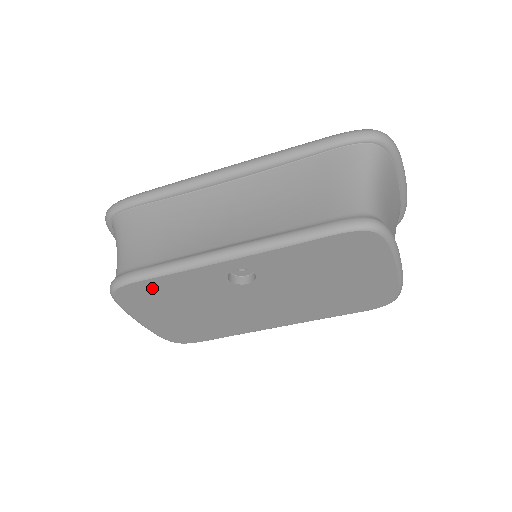
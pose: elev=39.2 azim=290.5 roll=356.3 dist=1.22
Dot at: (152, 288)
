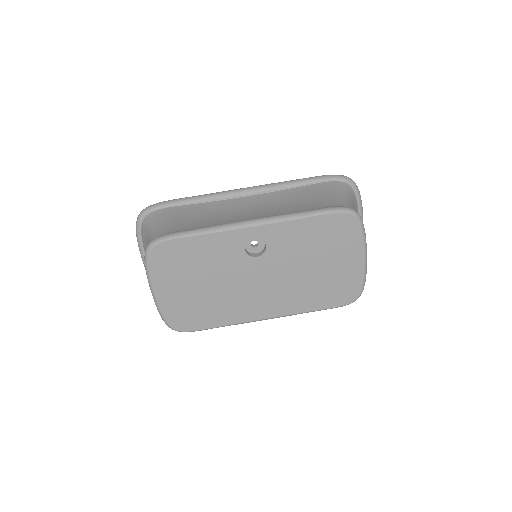
Dot at: (183, 249)
